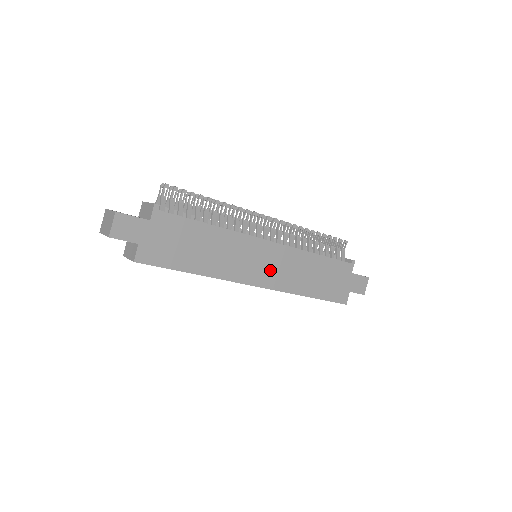
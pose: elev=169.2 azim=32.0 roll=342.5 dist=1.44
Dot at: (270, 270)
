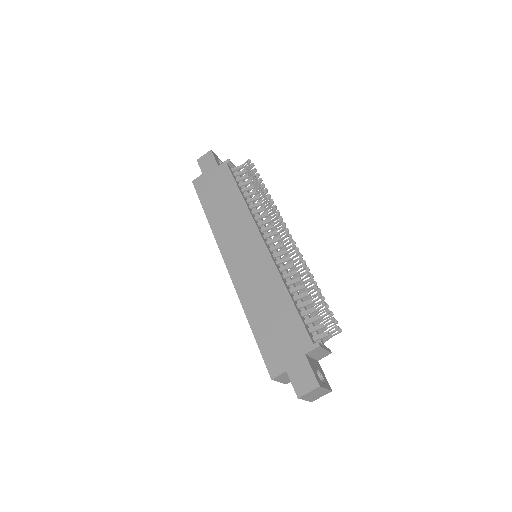
Dot at: (244, 263)
